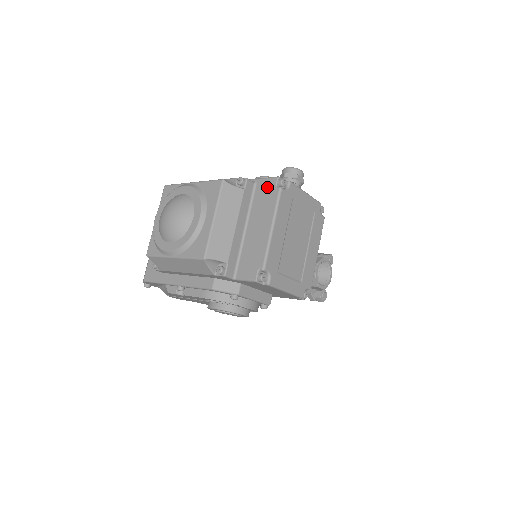
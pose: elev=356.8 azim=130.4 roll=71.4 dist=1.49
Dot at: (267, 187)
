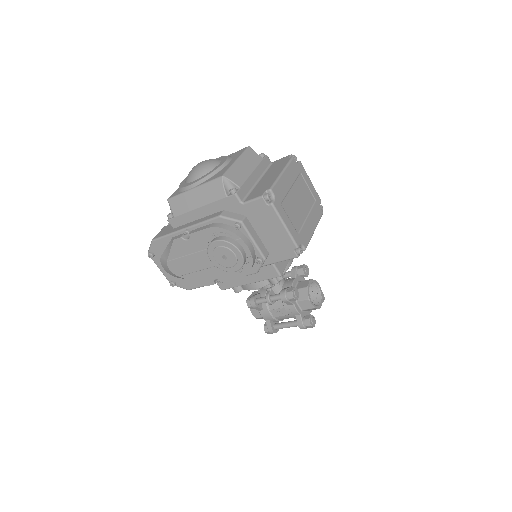
Dot at: (282, 160)
